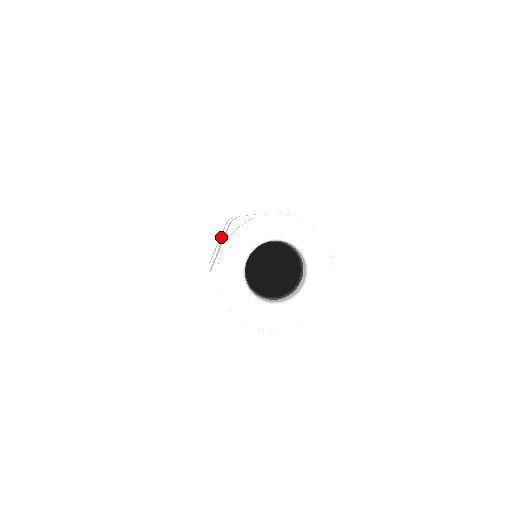
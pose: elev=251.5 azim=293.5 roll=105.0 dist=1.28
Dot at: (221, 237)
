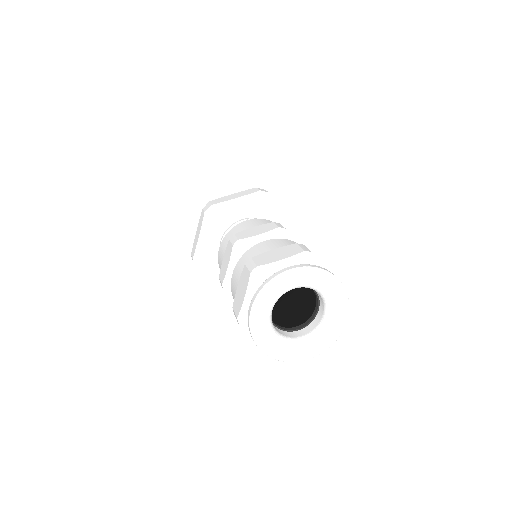
Dot at: (229, 261)
